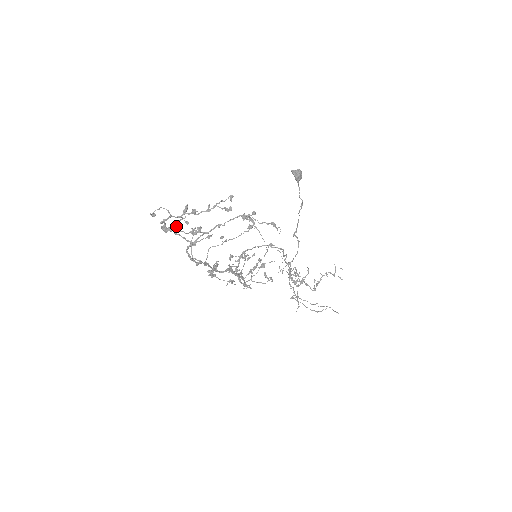
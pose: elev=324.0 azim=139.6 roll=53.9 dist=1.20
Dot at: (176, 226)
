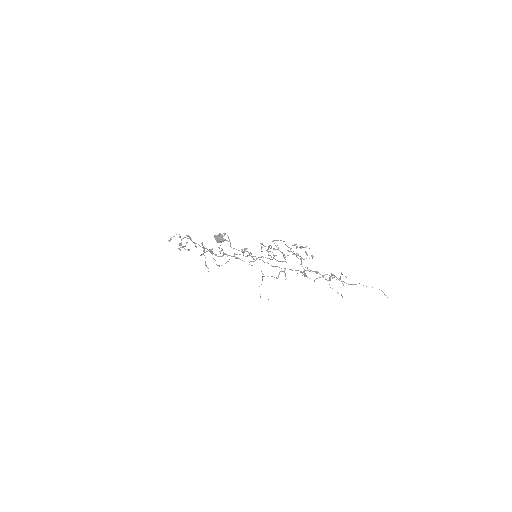
Dot at: occluded
